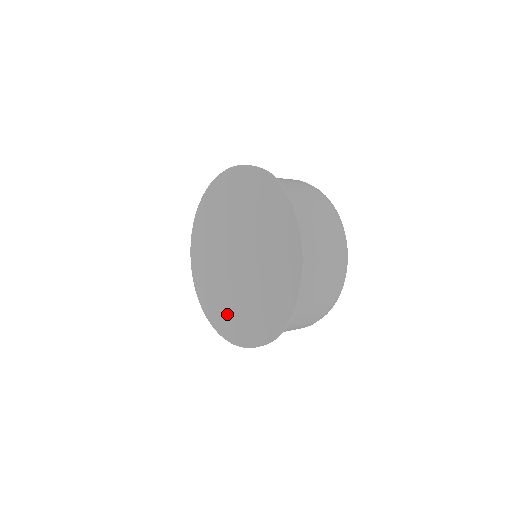
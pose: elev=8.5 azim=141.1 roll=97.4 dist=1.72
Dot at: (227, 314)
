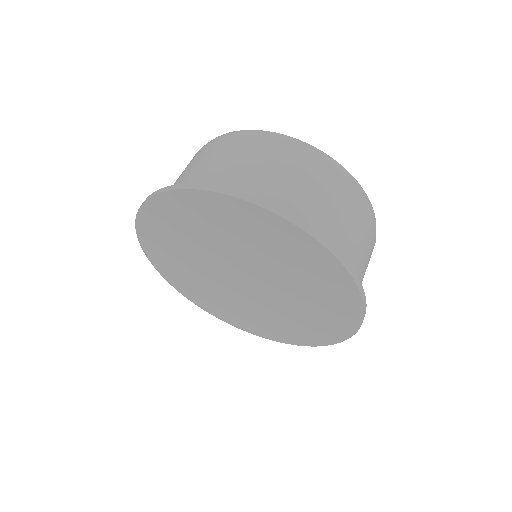
Dot at: (310, 325)
